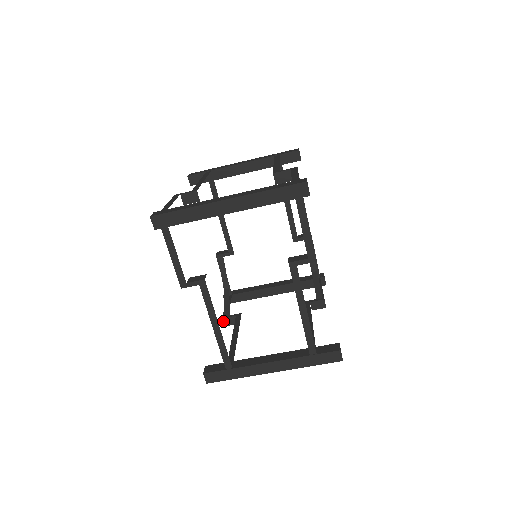
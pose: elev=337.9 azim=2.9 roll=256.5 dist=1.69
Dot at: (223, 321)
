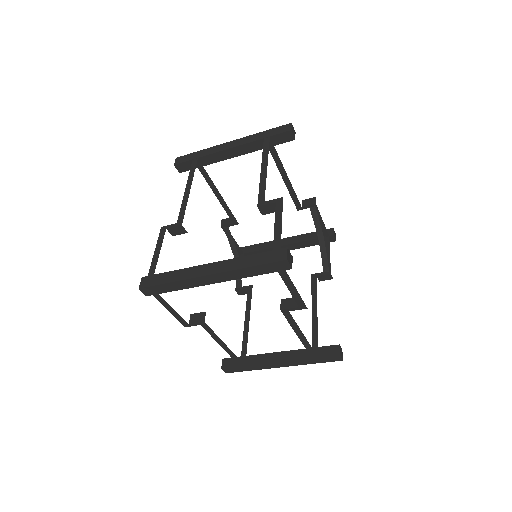
Dot at: (237, 292)
